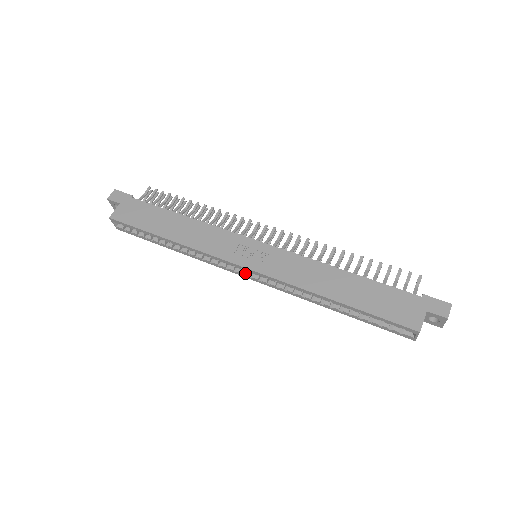
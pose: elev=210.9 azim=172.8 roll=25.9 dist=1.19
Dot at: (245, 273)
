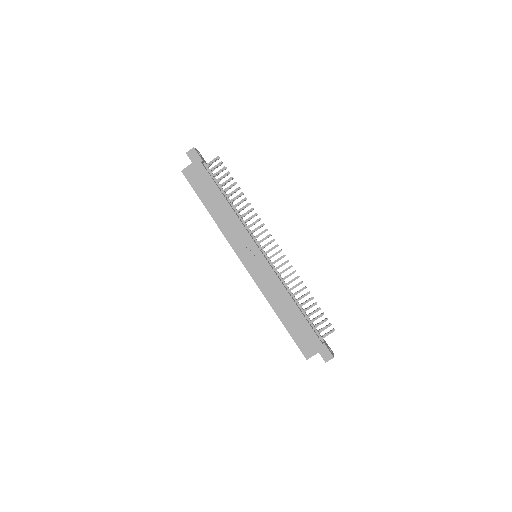
Dot at: occluded
